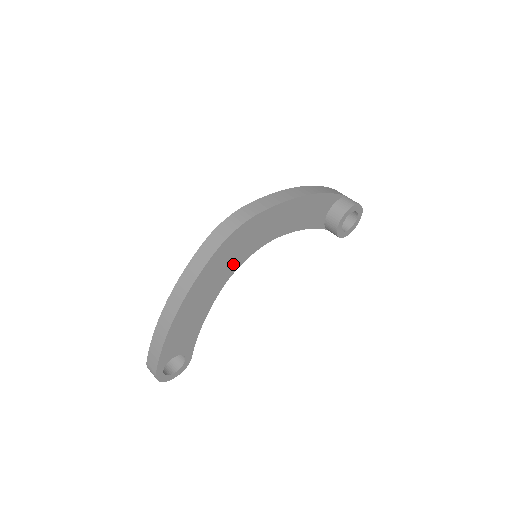
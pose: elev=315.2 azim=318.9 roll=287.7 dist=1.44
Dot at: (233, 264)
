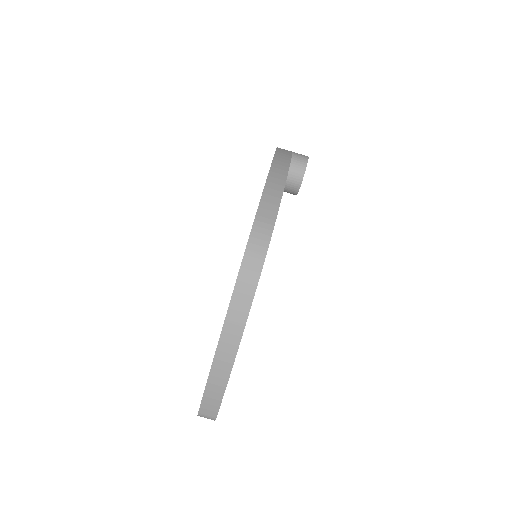
Dot at: occluded
